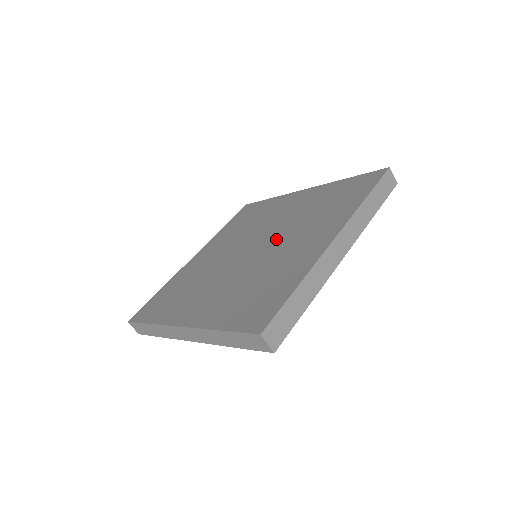
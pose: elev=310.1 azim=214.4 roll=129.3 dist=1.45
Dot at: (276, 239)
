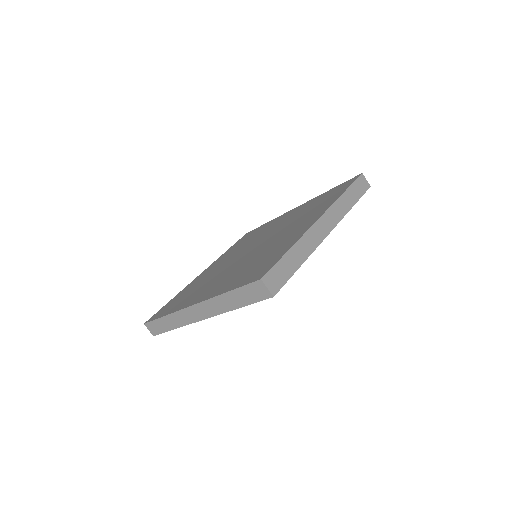
Dot at: (272, 237)
